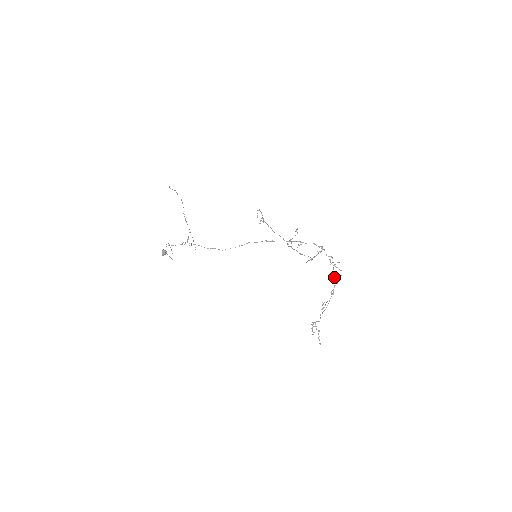
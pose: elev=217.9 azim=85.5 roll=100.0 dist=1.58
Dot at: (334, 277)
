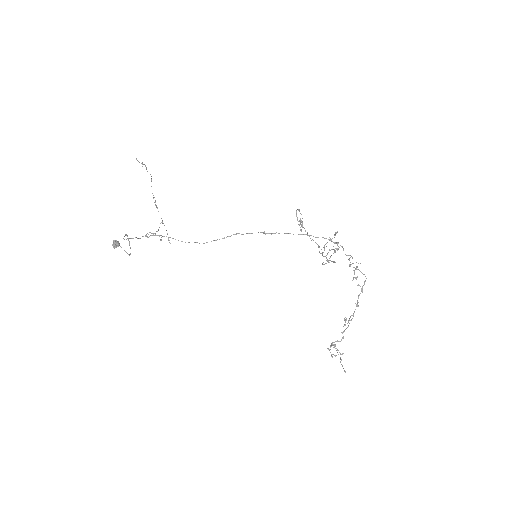
Dot at: (358, 284)
